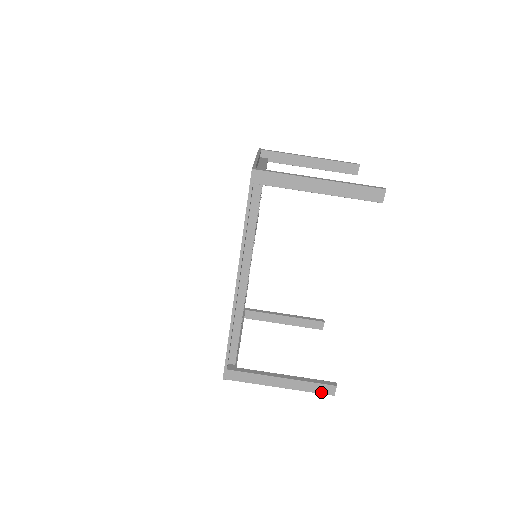
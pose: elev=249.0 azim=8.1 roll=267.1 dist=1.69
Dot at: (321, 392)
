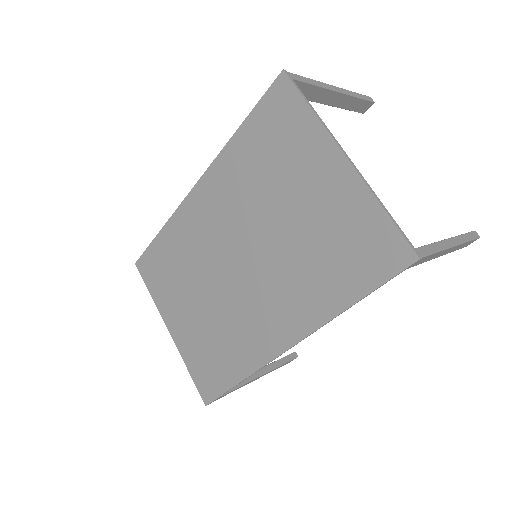
Dot at: (283, 365)
